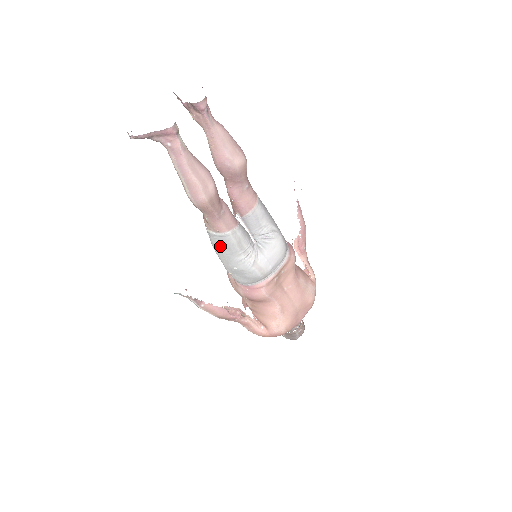
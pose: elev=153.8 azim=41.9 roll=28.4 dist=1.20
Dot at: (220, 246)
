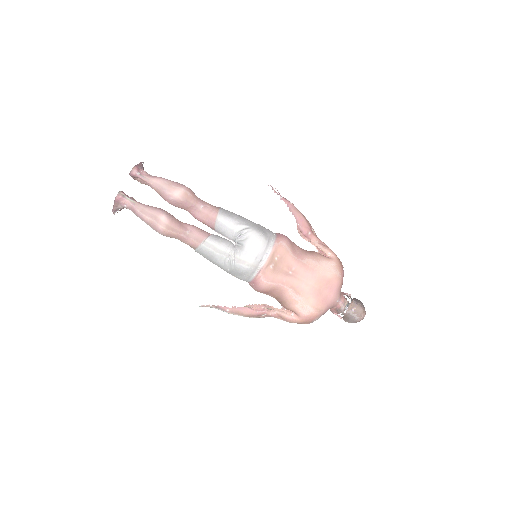
Dot at: (207, 258)
